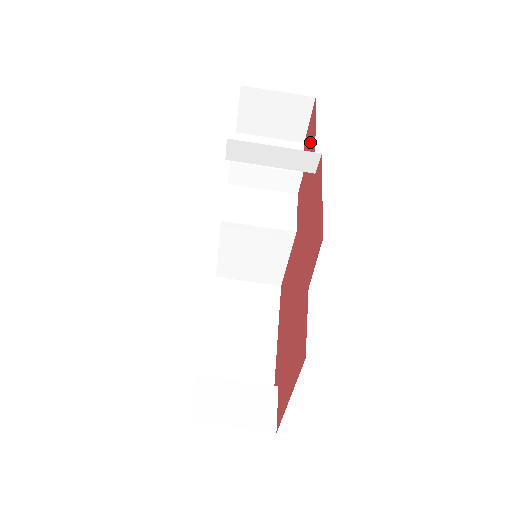
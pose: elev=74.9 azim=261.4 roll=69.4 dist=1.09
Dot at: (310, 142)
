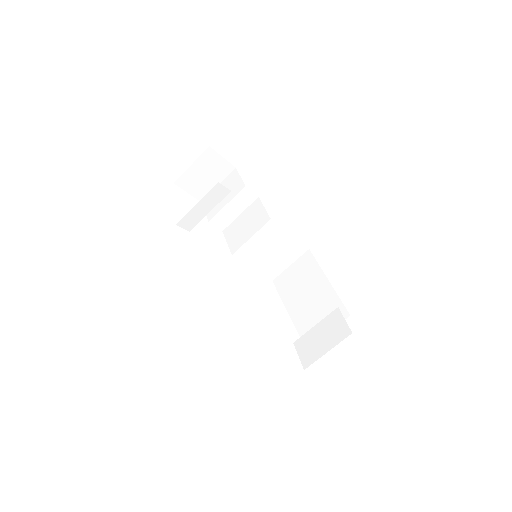
Dot at: occluded
